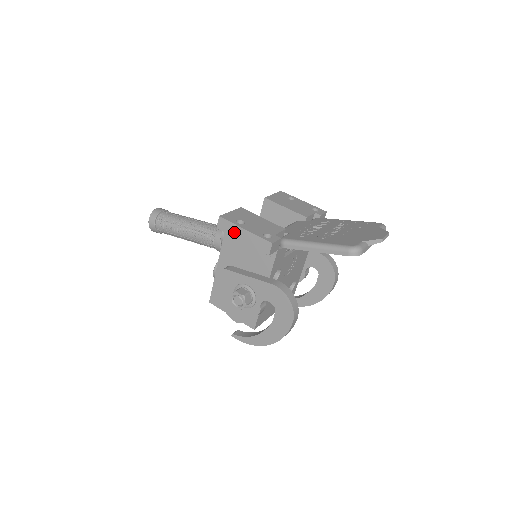
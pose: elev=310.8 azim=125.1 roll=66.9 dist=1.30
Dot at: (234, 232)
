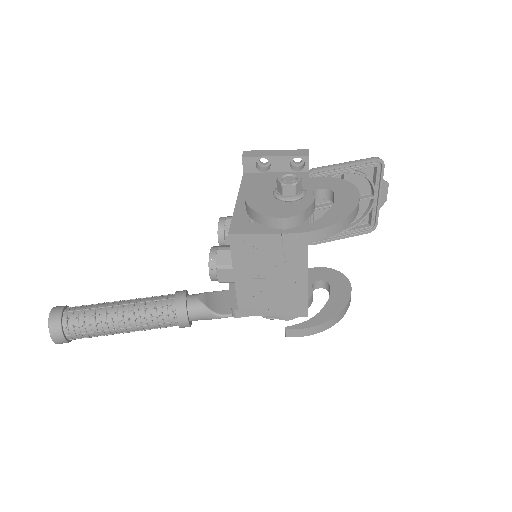
Dot at: (264, 154)
